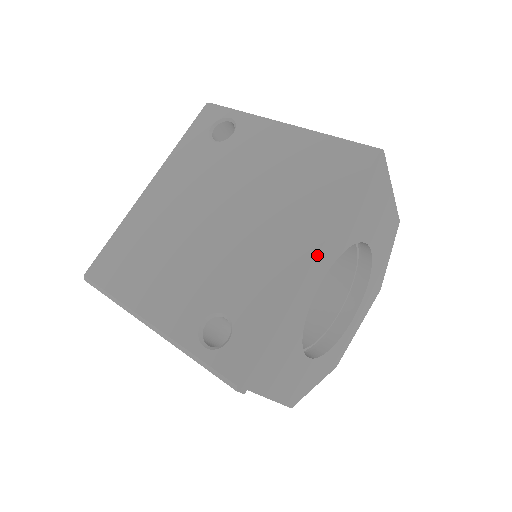
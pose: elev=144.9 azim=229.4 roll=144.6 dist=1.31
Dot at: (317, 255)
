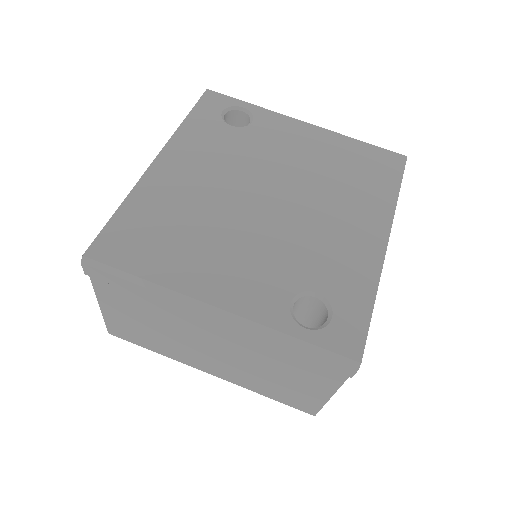
Dot at: (389, 236)
